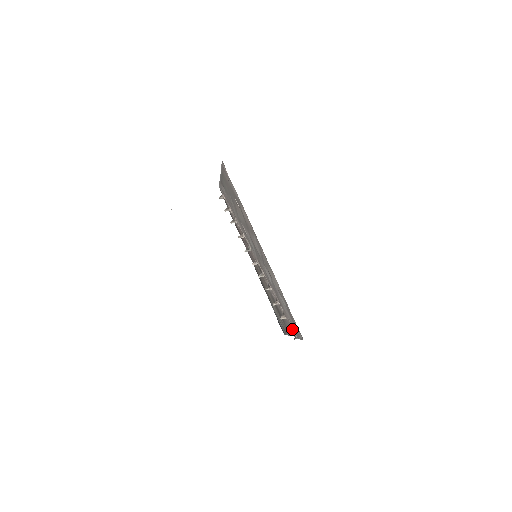
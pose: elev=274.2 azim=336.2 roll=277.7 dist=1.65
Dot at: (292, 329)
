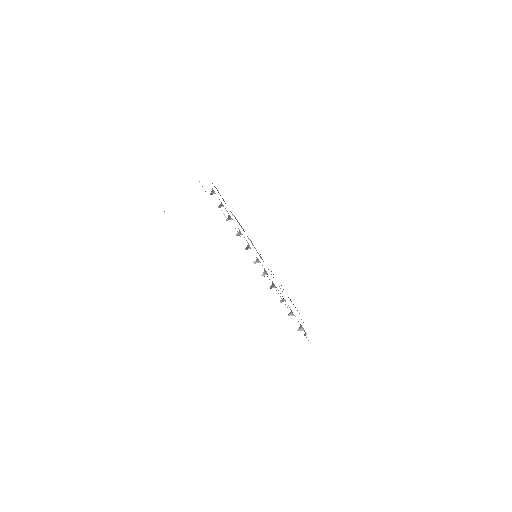
Dot at: (301, 326)
